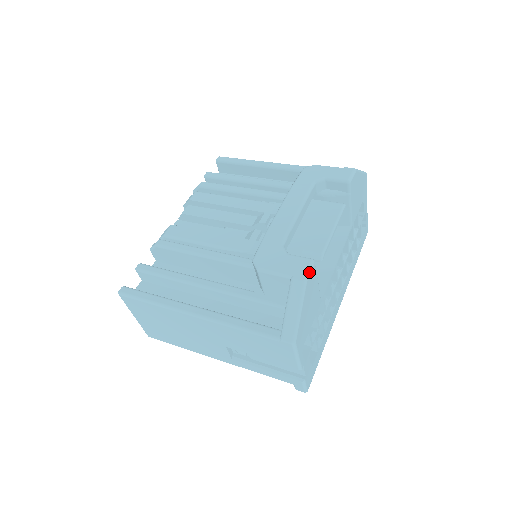
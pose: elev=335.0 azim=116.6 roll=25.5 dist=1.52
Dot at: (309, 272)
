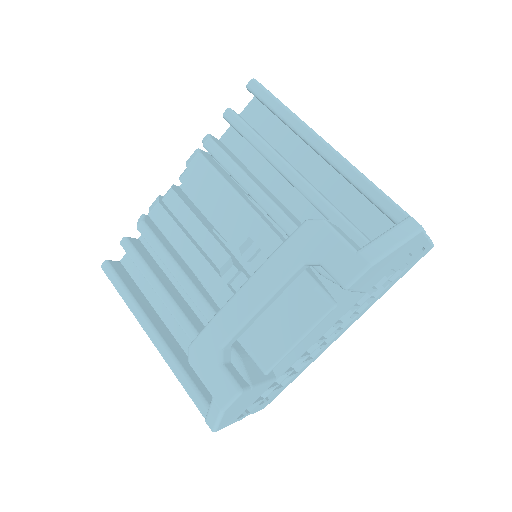
Dot at: (230, 403)
